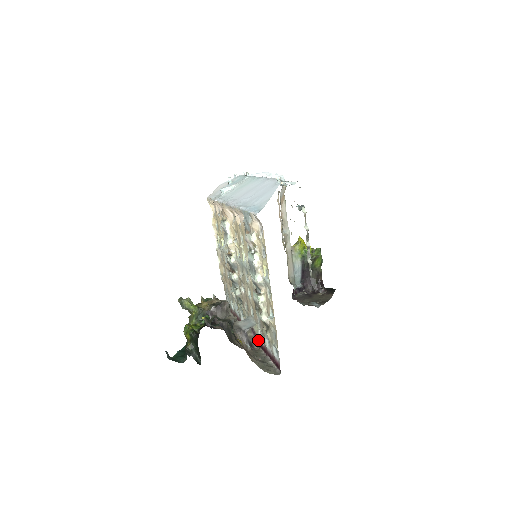
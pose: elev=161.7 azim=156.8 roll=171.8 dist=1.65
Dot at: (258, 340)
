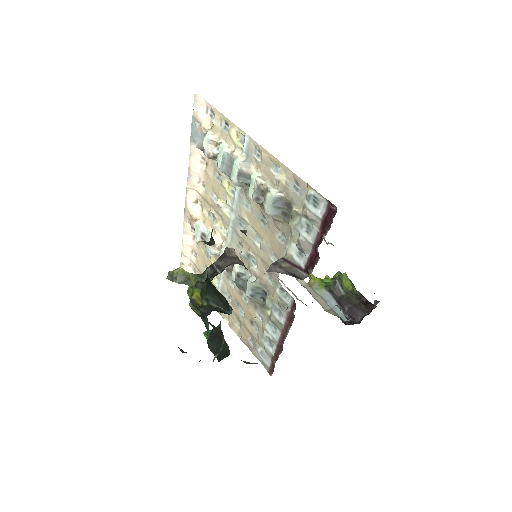
Dot at: (301, 269)
